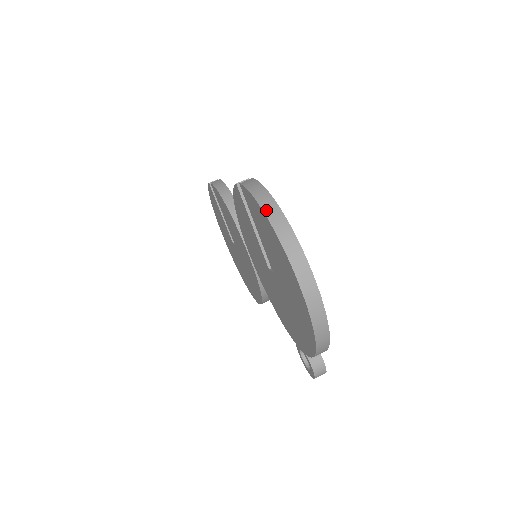
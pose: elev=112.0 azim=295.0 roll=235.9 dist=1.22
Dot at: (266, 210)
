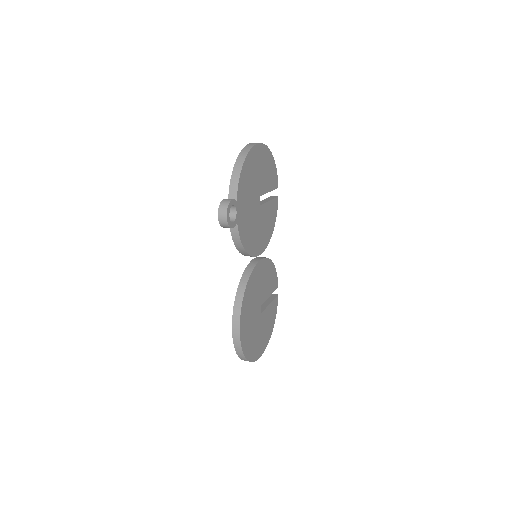
Dot at: occluded
